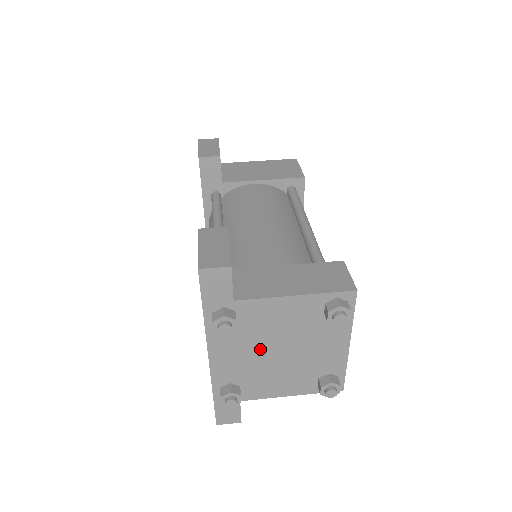
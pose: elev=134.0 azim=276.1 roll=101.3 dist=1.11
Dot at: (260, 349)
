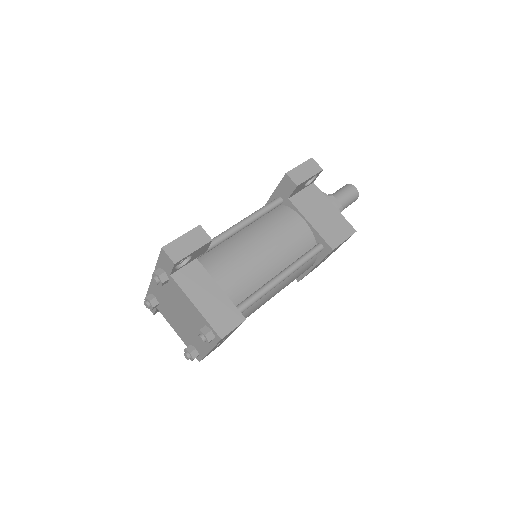
Dot at: (173, 303)
